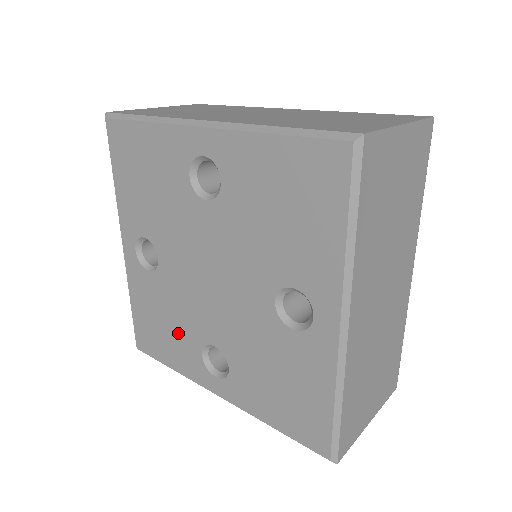
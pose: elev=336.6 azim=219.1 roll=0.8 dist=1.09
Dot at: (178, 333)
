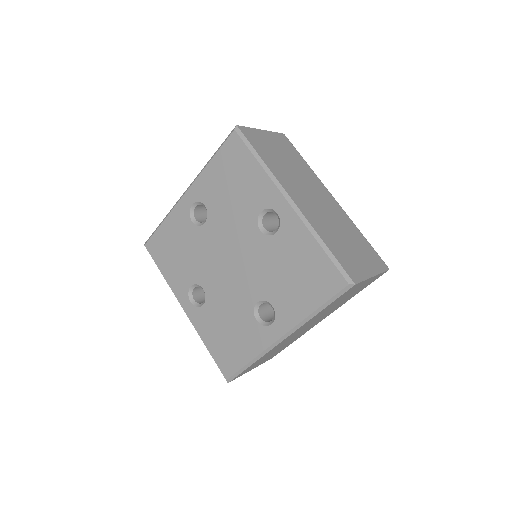
Dot at: (238, 325)
